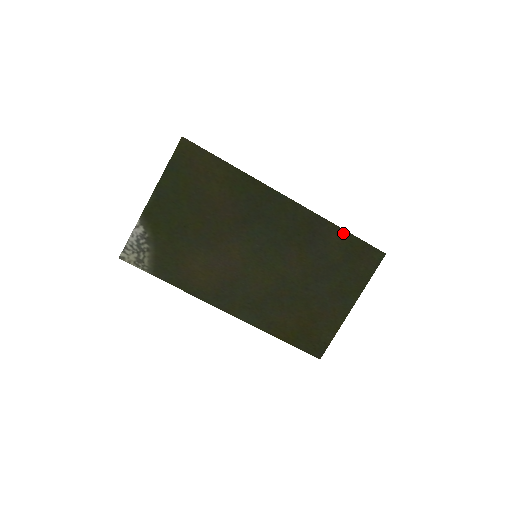
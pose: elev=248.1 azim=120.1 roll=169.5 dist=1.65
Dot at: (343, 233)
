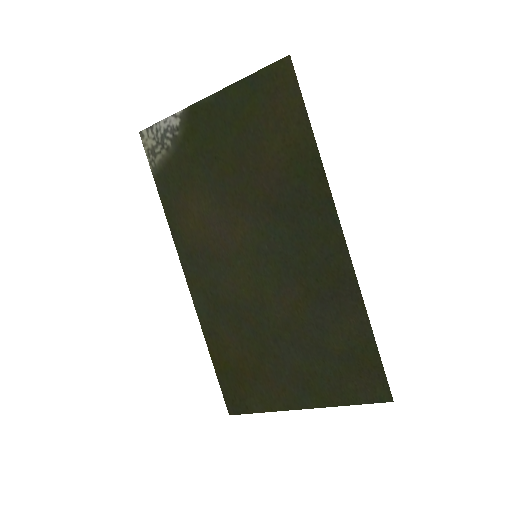
Dot at: (367, 329)
